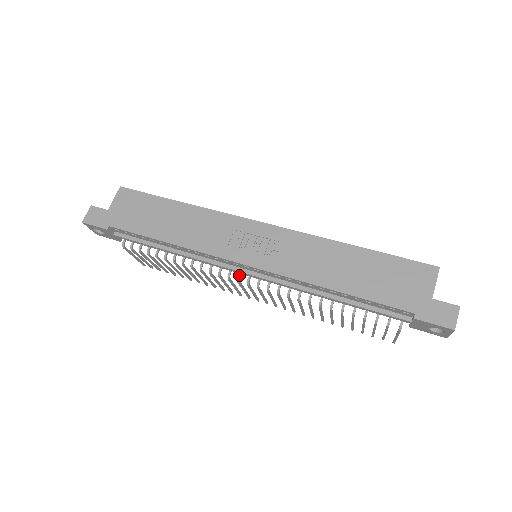
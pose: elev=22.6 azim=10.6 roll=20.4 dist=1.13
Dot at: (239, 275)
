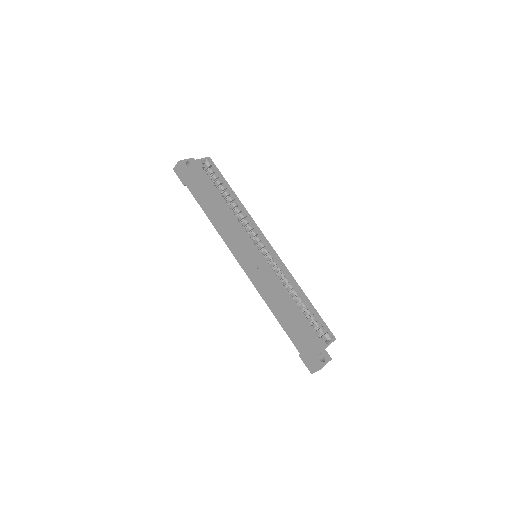
Dot at: occluded
